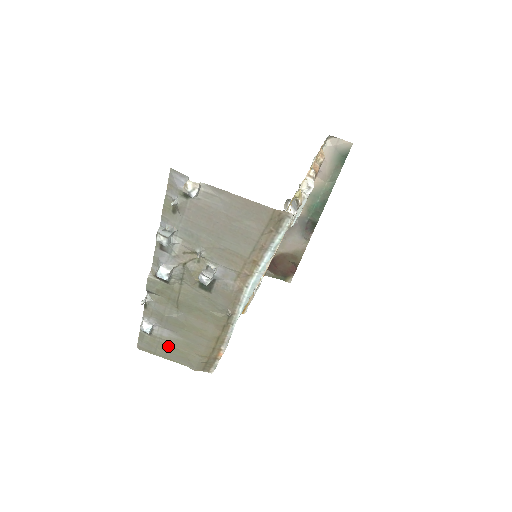
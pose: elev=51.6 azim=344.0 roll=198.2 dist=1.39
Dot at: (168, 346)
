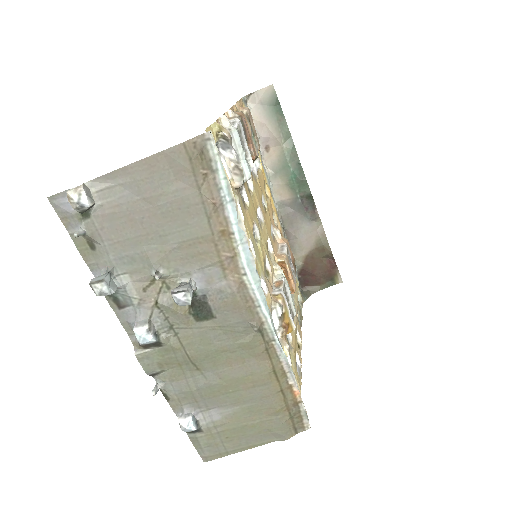
Dot at: (232, 430)
